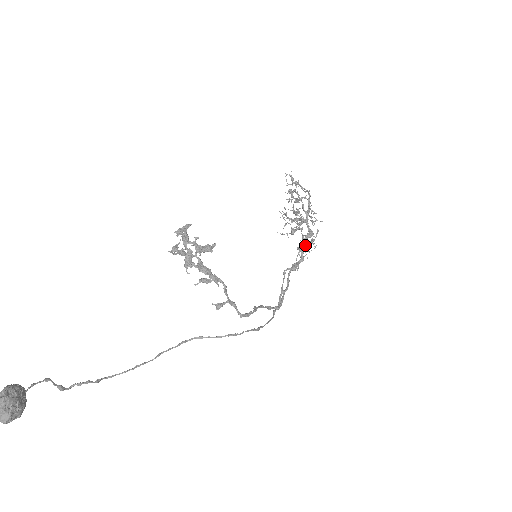
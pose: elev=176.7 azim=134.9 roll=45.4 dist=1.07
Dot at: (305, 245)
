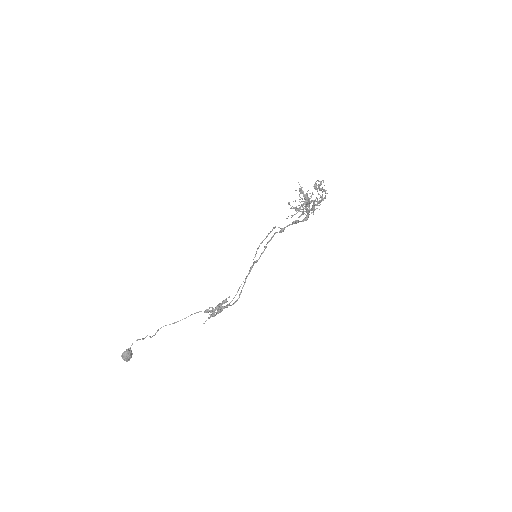
Dot at: occluded
